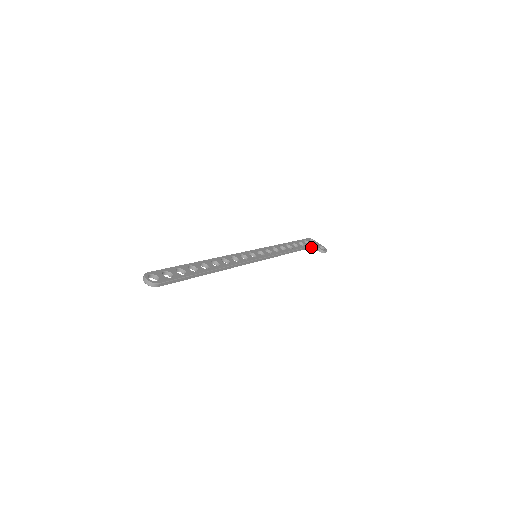
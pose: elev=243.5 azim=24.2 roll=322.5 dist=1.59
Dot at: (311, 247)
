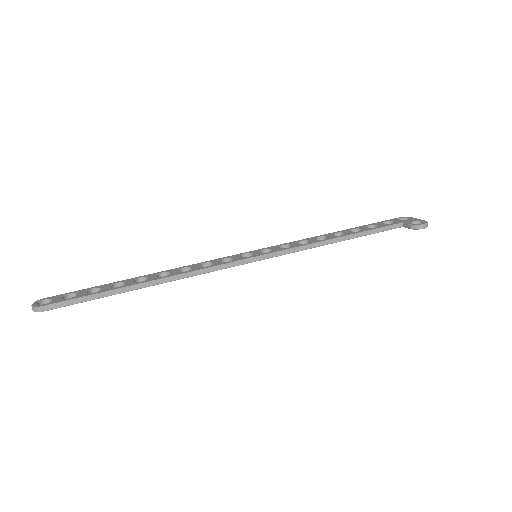
Dot at: (396, 227)
